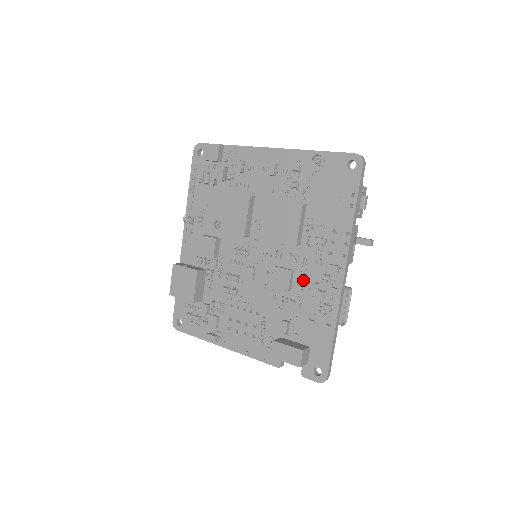
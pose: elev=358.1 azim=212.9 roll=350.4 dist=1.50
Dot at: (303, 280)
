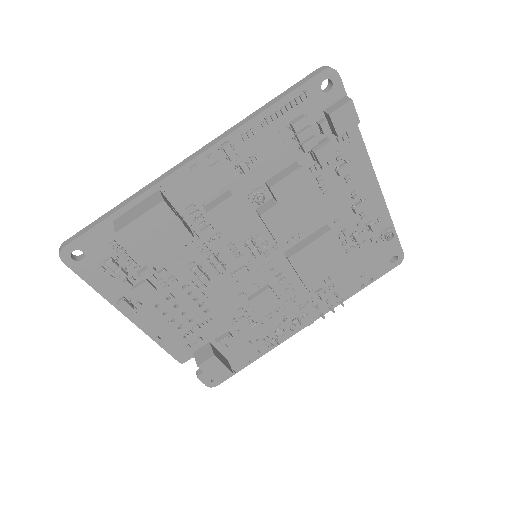
Dot at: (279, 312)
